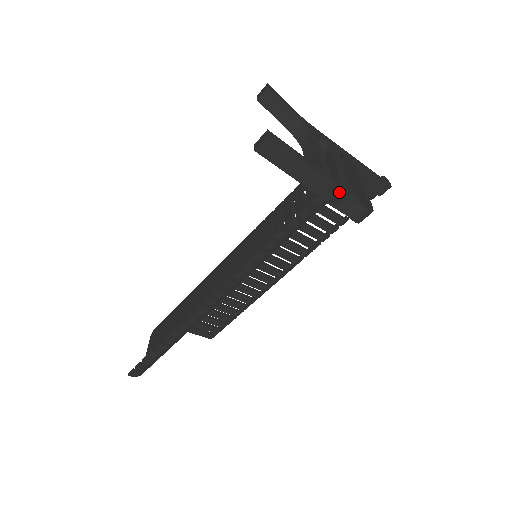
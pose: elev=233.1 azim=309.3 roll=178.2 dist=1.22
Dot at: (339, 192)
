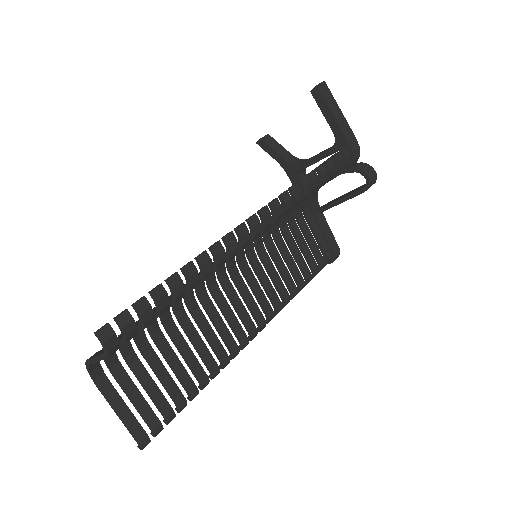
Dot at: (358, 151)
